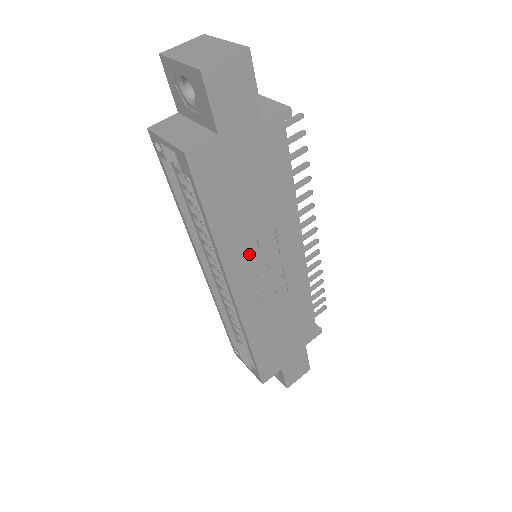
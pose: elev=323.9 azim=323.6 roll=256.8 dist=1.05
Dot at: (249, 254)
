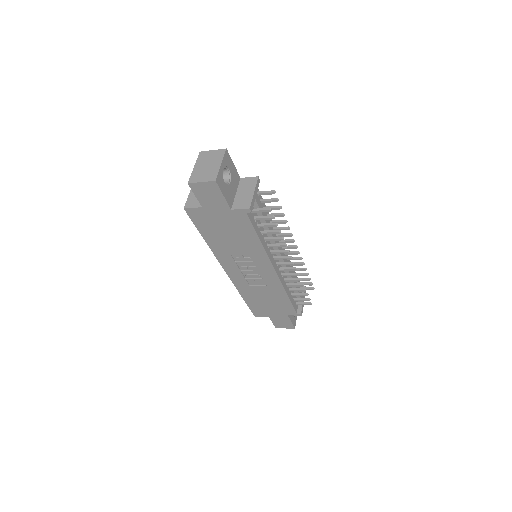
Dot at: (232, 257)
